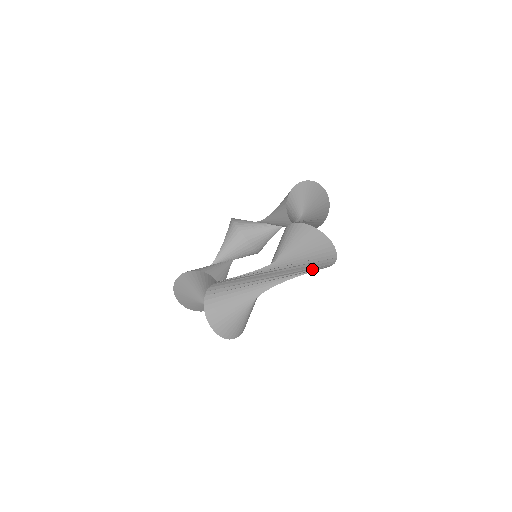
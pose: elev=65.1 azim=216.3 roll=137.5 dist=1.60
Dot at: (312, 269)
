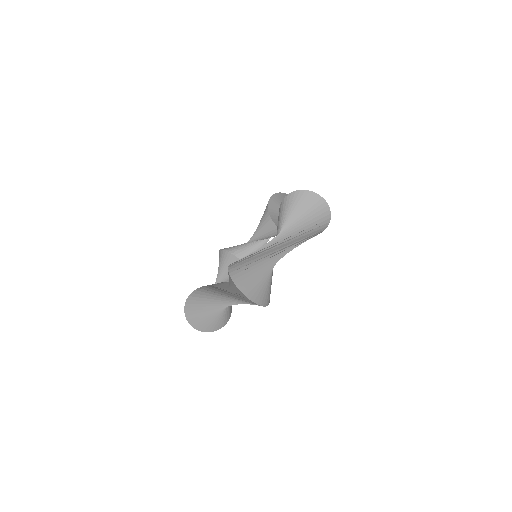
Dot at: (313, 231)
